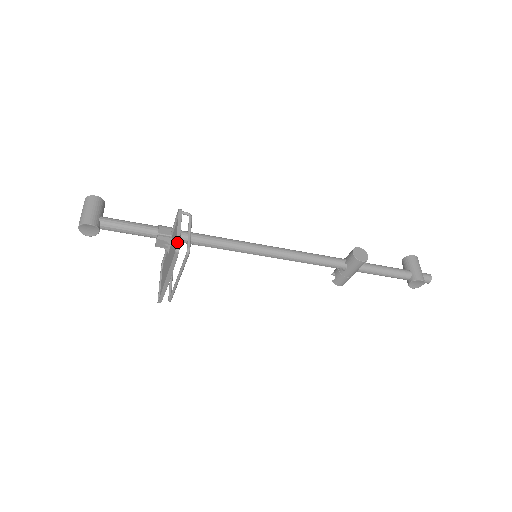
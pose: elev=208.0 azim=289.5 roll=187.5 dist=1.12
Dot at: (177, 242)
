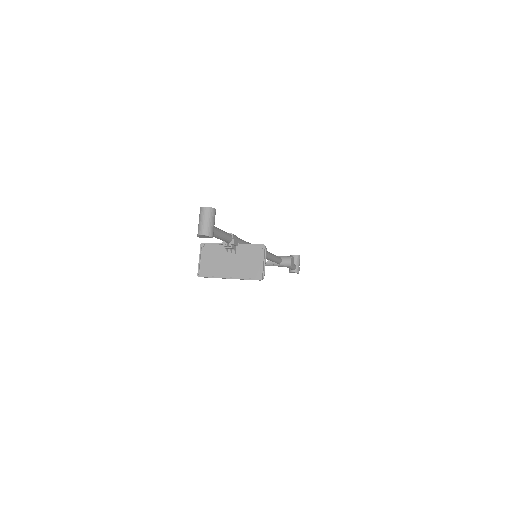
Dot at: occluded
